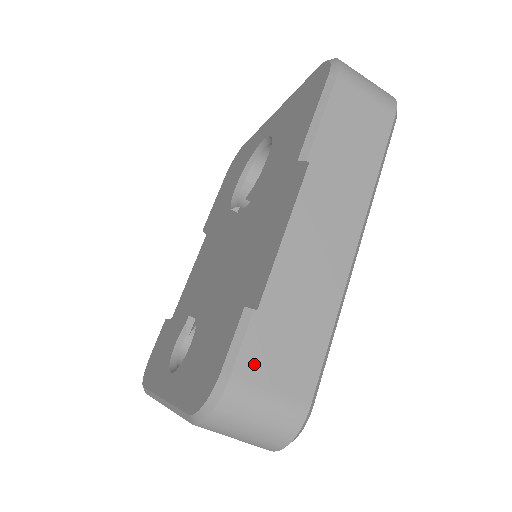
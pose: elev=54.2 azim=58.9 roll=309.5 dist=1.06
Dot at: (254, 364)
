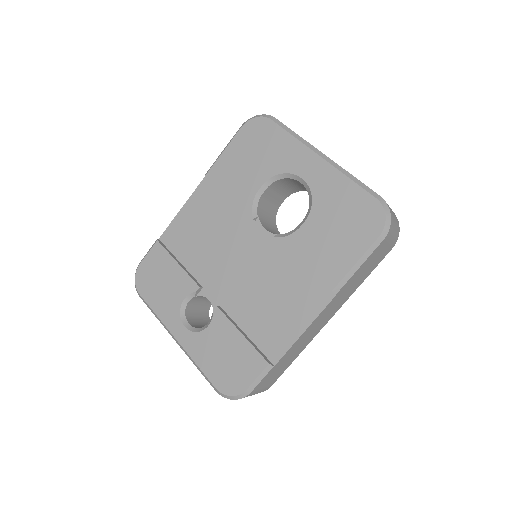
Dot at: (262, 384)
